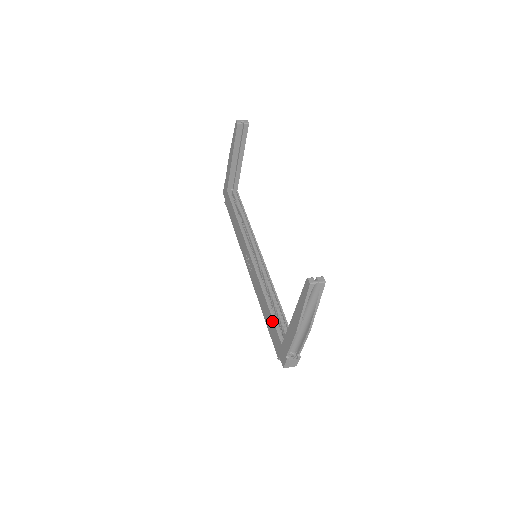
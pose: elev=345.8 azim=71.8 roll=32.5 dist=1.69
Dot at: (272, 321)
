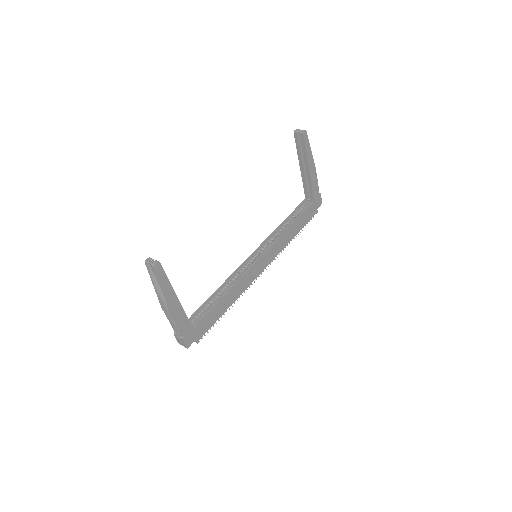
Dot at: (203, 305)
